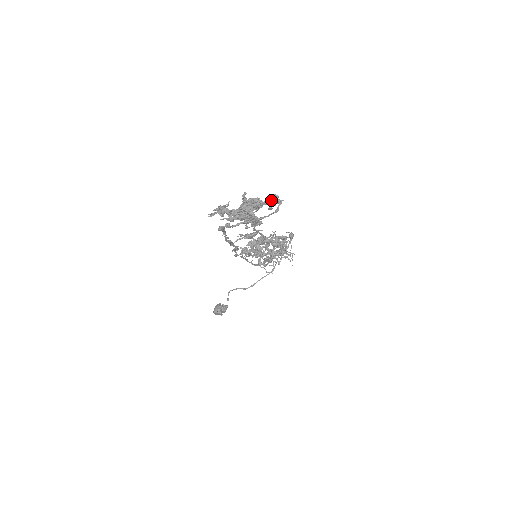
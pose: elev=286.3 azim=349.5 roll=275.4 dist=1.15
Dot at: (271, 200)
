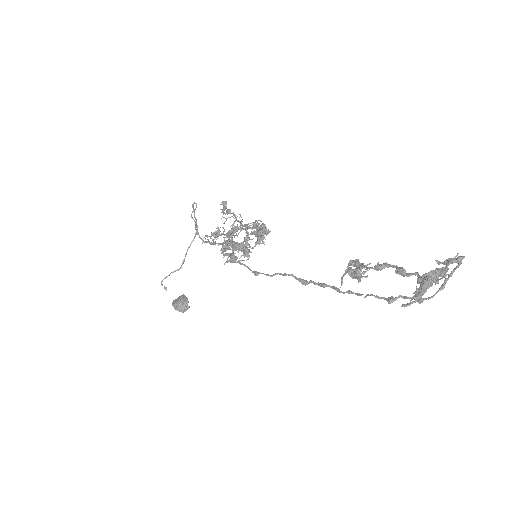
Dot at: (459, 263)
